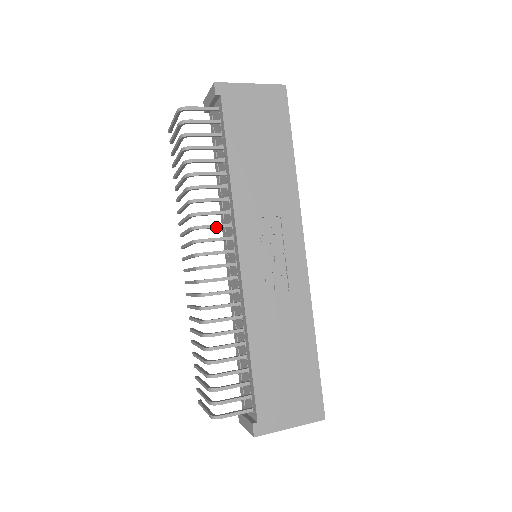
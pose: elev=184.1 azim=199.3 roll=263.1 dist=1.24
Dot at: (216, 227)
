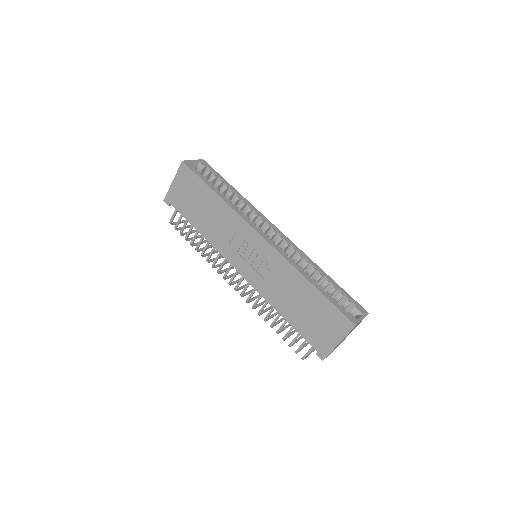
Dot at: (223, 264)
